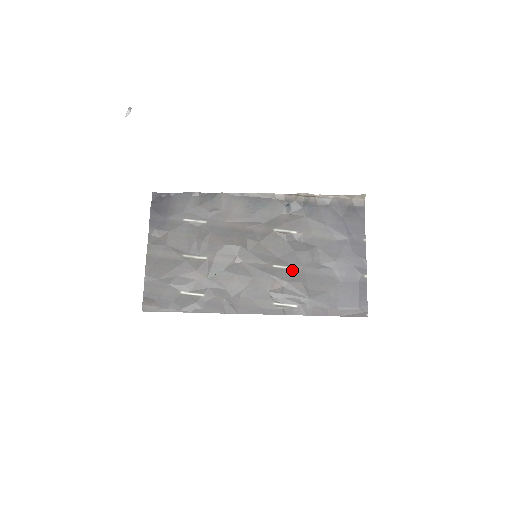
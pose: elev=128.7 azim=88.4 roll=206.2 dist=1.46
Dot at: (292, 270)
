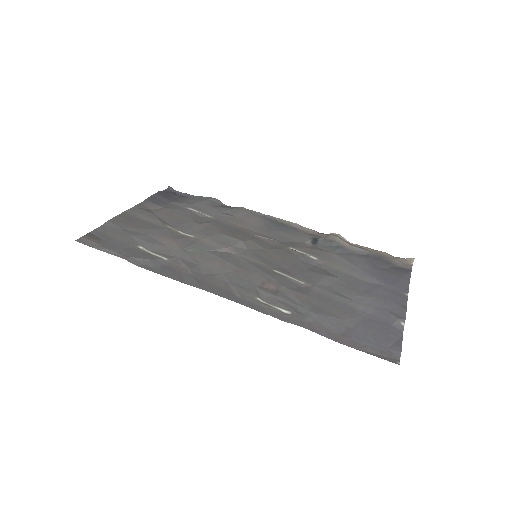
Dot at: (298, 282)
